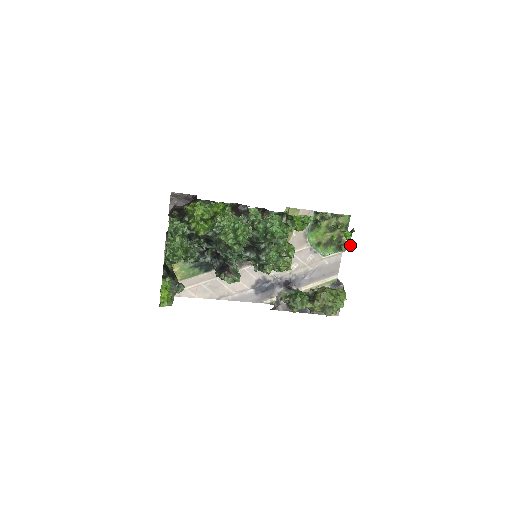
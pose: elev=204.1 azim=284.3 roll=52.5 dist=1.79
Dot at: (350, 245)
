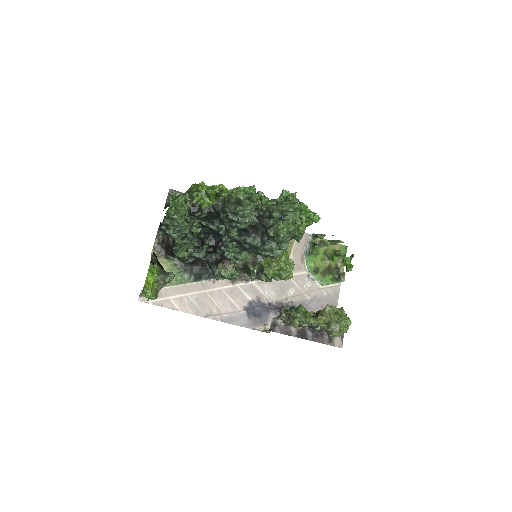
Dot at: (350, 270)
